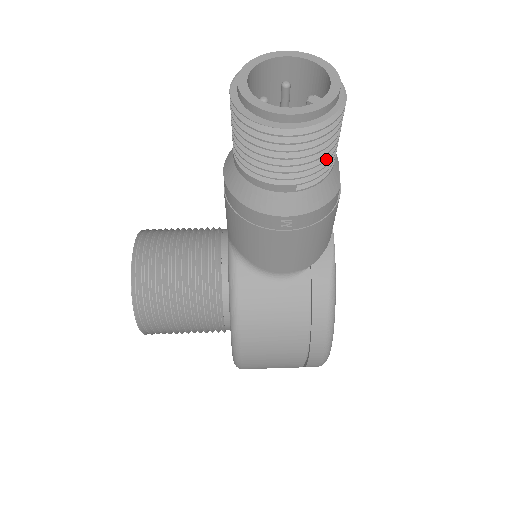
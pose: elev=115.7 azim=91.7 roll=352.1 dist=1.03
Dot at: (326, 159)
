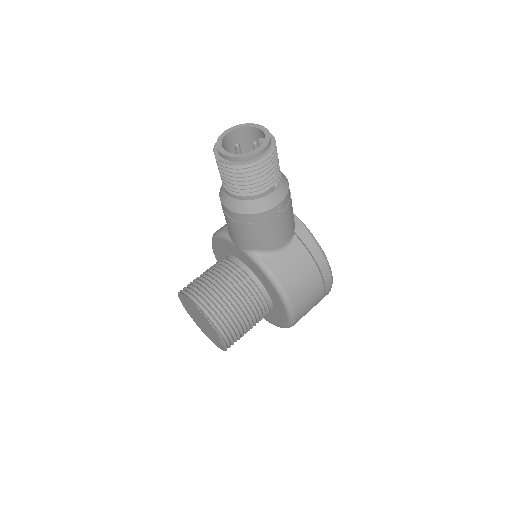
Dot at: occluded
